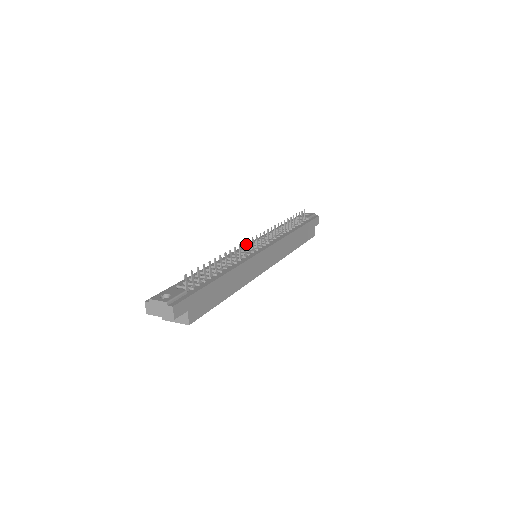
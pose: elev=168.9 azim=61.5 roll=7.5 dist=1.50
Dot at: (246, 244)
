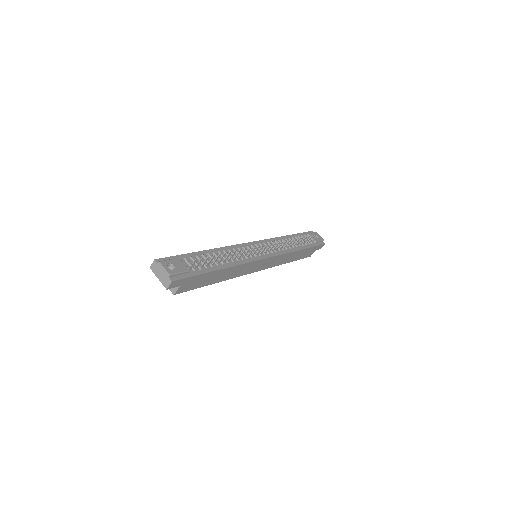
Dot at: (256, 241)
